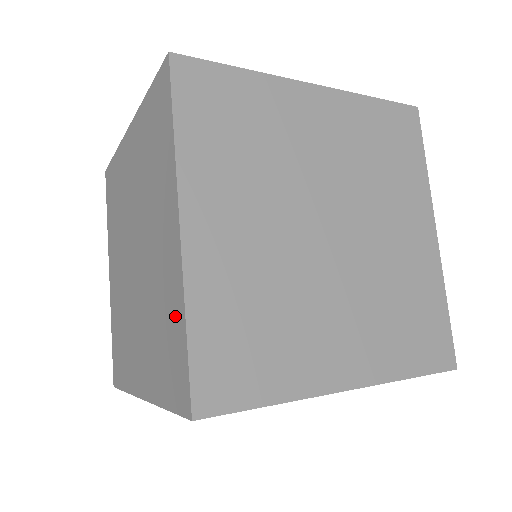
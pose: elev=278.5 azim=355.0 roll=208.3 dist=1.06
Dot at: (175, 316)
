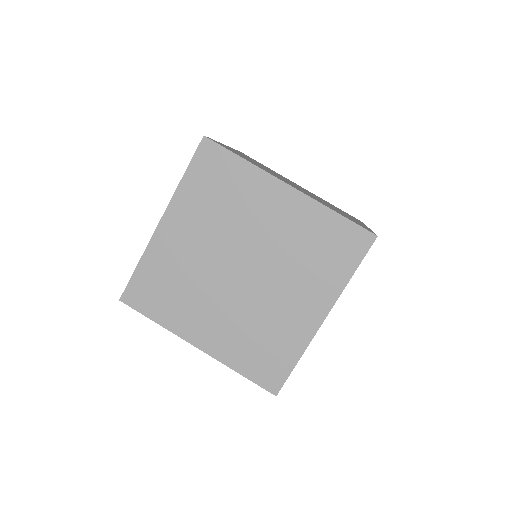
Dot at: (323, 223)
